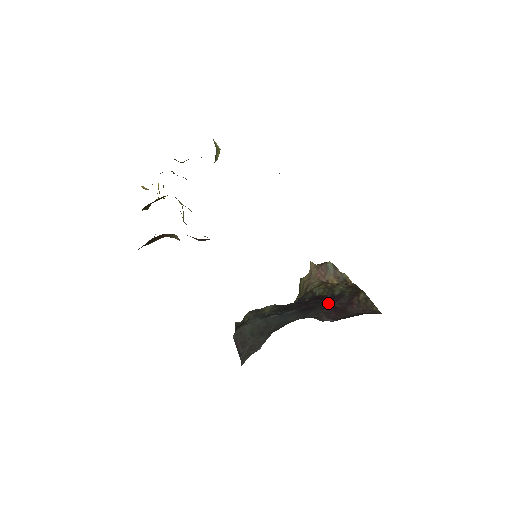
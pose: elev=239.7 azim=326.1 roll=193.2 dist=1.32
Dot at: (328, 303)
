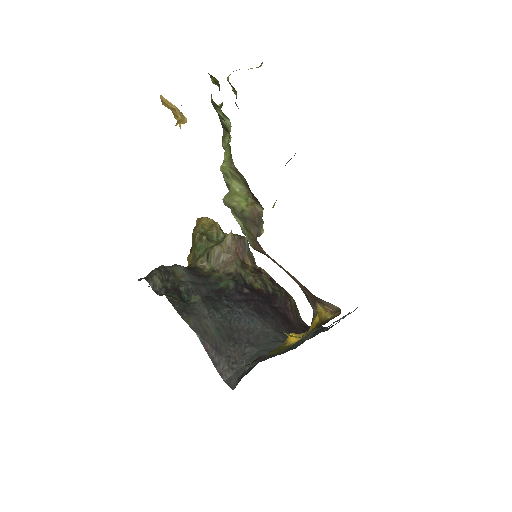
Dot at: (272, 305)
